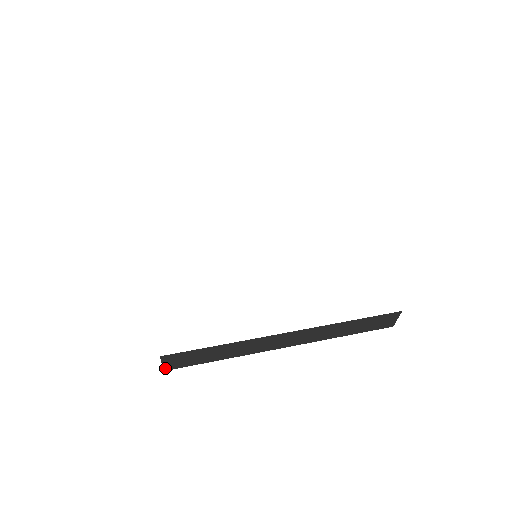
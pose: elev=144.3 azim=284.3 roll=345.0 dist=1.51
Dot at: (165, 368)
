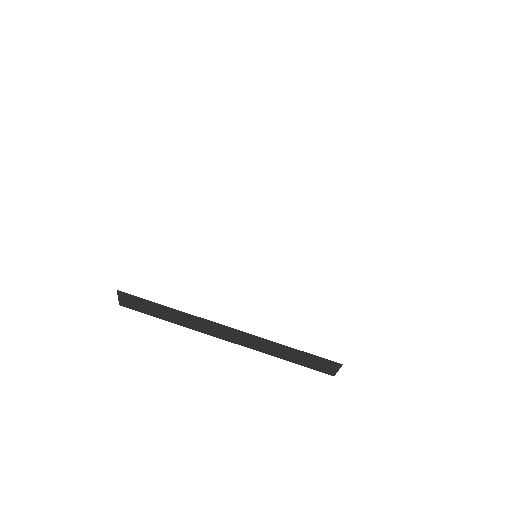
Dot at: (121, 303)
